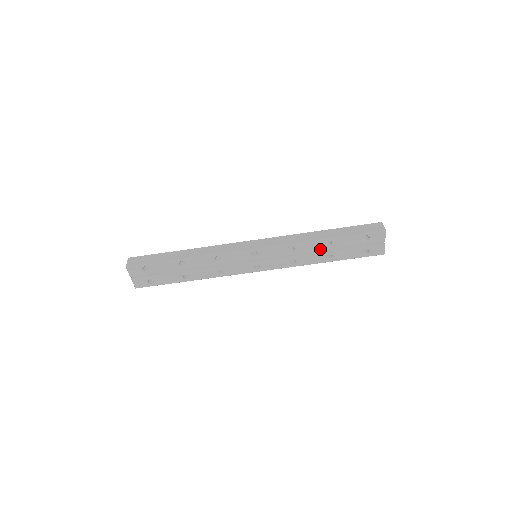
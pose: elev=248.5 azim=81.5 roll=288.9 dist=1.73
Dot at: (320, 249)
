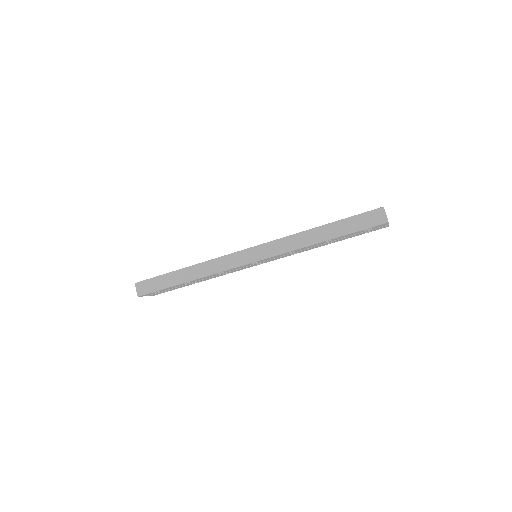
Dot at: (320, 244)
